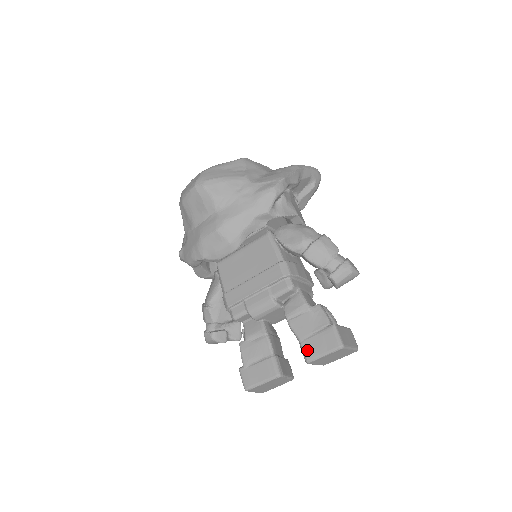
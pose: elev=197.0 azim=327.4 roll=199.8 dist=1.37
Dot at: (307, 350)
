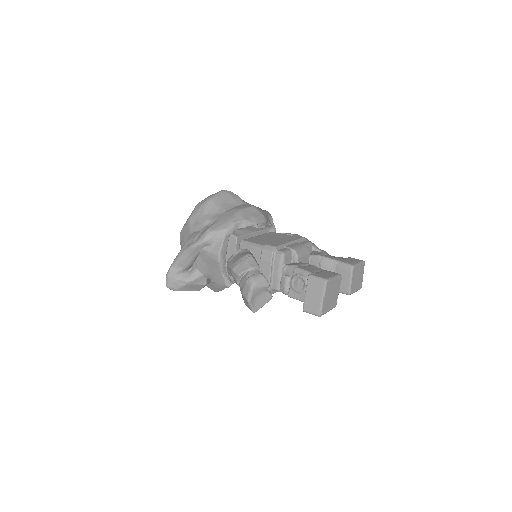
Dot at: (348, 262)
